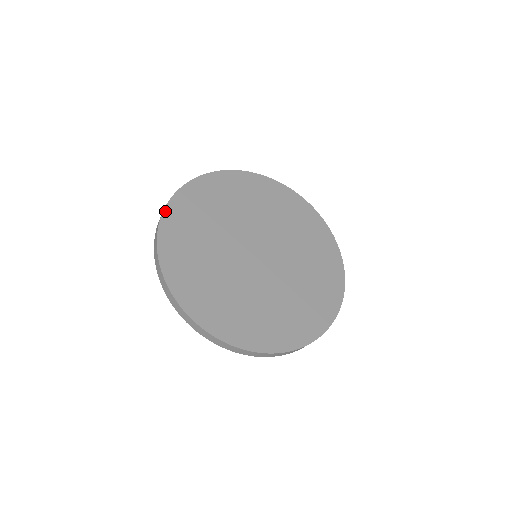
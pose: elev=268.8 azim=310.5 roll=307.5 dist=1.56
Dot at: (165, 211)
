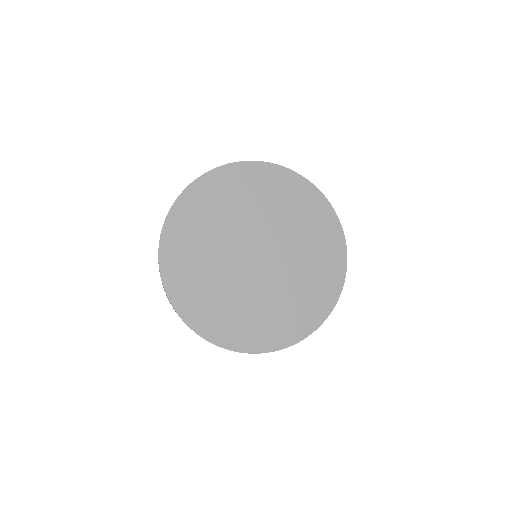
Dot at: (164, 227)
